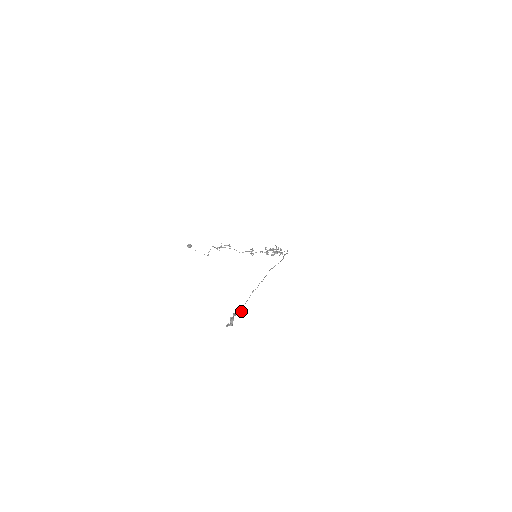
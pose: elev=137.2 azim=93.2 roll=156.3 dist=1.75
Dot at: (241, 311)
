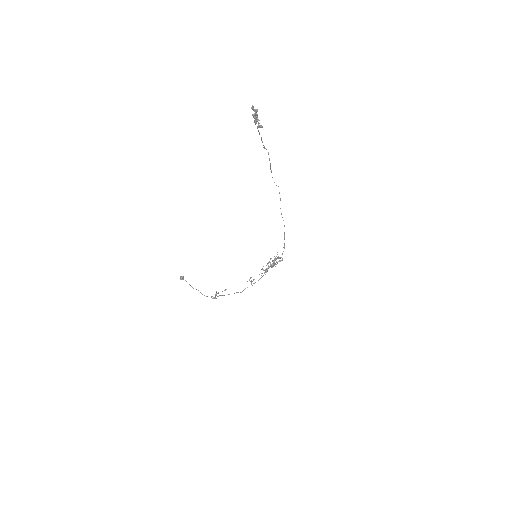
Dot at: (260, 125)
